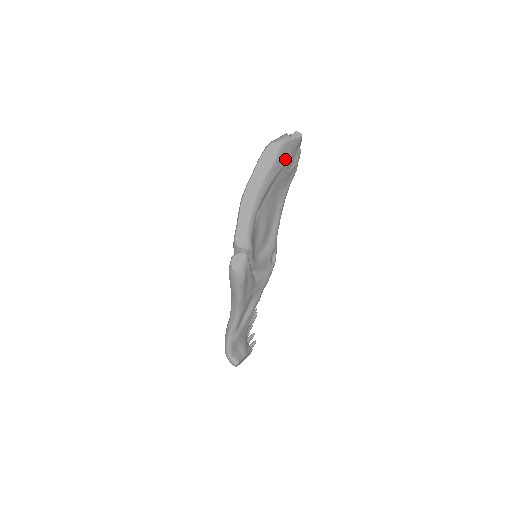
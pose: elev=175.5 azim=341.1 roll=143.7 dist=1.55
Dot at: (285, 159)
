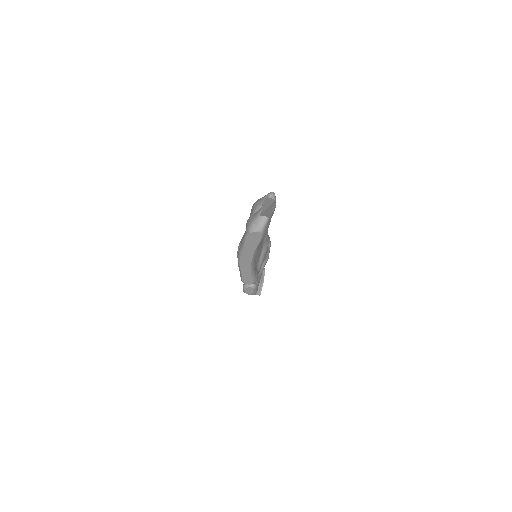
Dot at: (267, 229)
